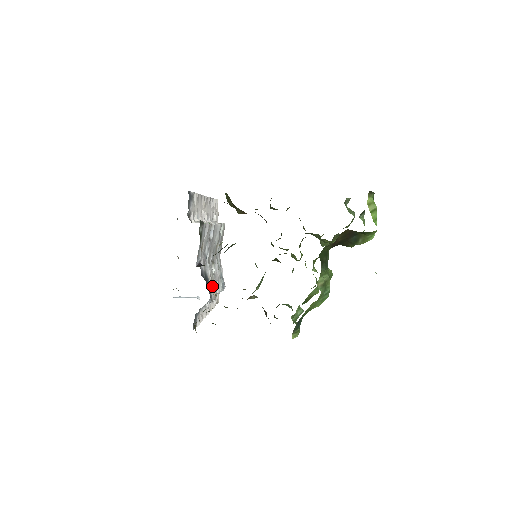
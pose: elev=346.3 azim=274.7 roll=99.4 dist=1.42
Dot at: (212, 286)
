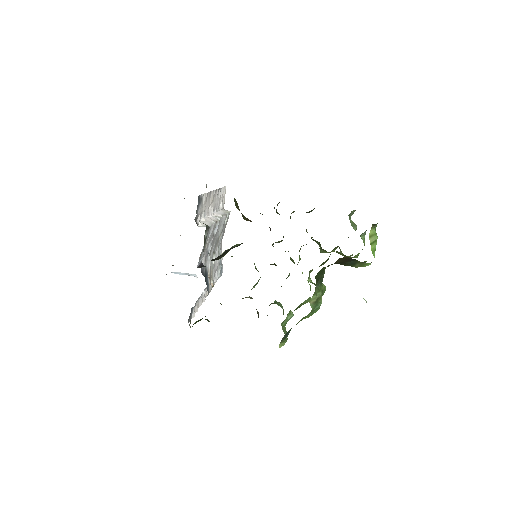
Dot at: (210, 278)
